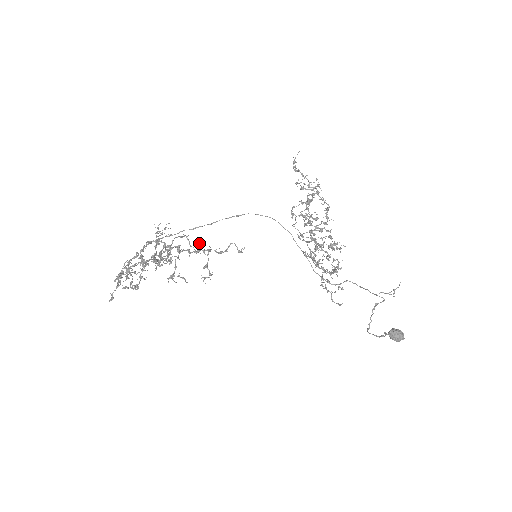
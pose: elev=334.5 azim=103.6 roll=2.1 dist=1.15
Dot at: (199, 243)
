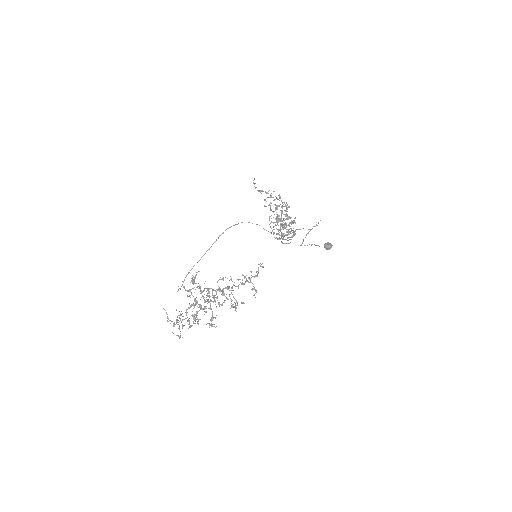
Dot at: occluded
